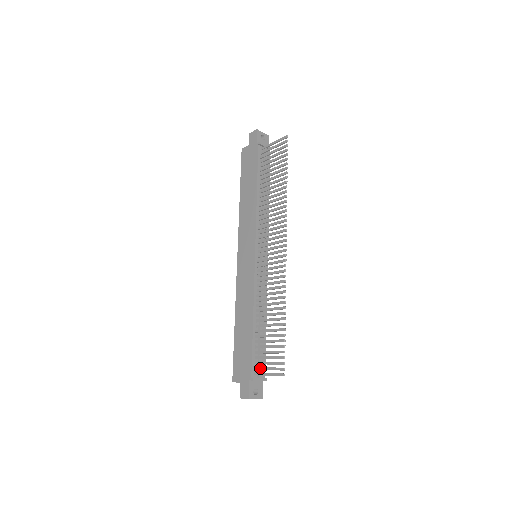
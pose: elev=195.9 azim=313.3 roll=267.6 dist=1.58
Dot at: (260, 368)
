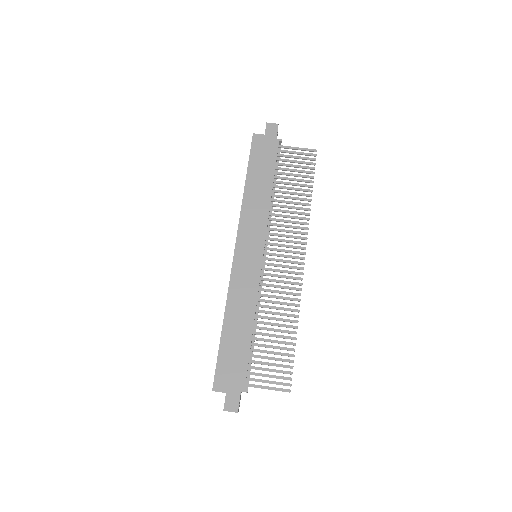
Dot at: (256, 380)
